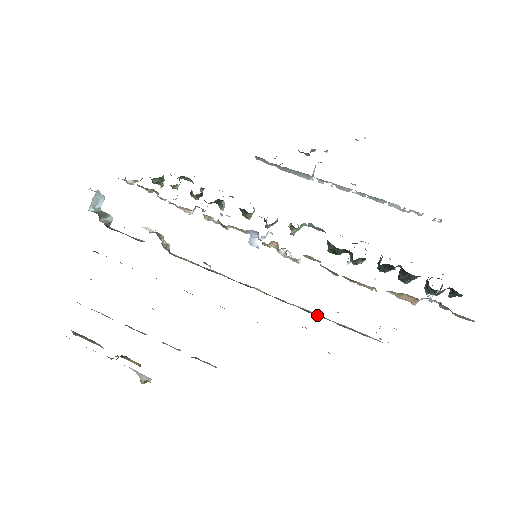
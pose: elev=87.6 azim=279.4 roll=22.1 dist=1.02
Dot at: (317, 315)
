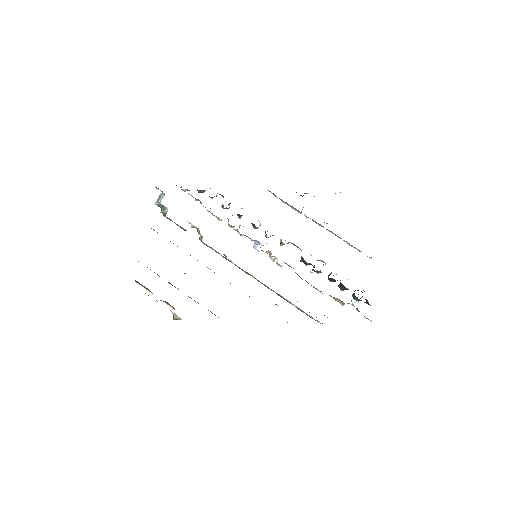
Dot at: (285, 299)
